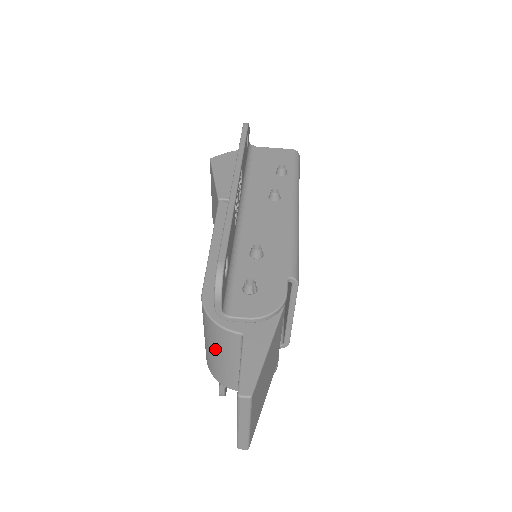
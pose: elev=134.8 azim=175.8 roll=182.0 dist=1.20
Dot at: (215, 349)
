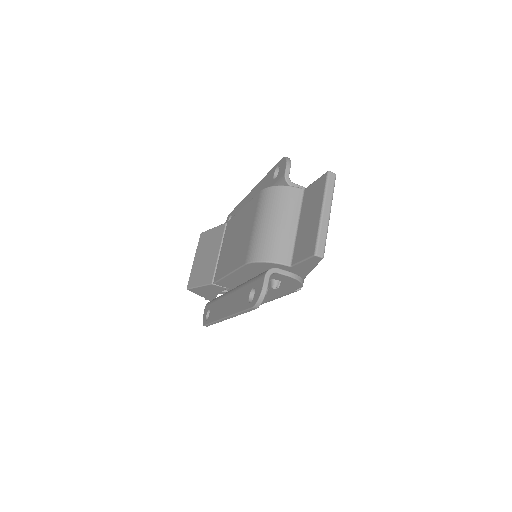
Dot at: (275, 216)
